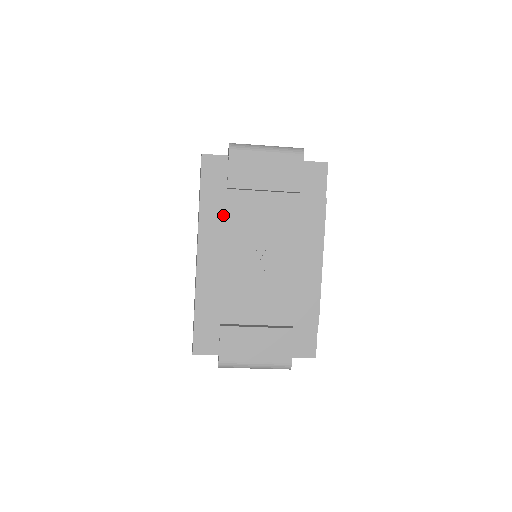
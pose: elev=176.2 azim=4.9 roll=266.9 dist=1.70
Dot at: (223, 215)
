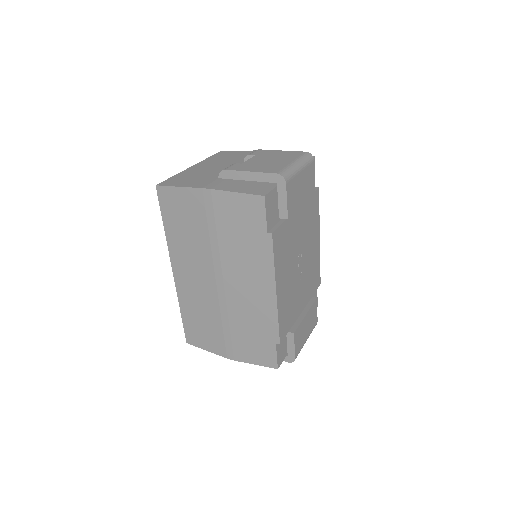
Dot at: (284, 245)
